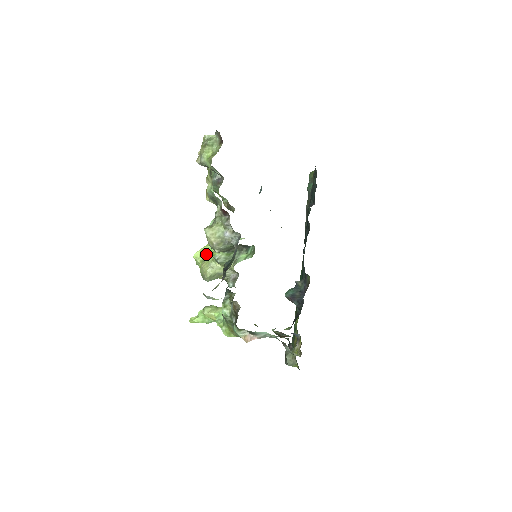
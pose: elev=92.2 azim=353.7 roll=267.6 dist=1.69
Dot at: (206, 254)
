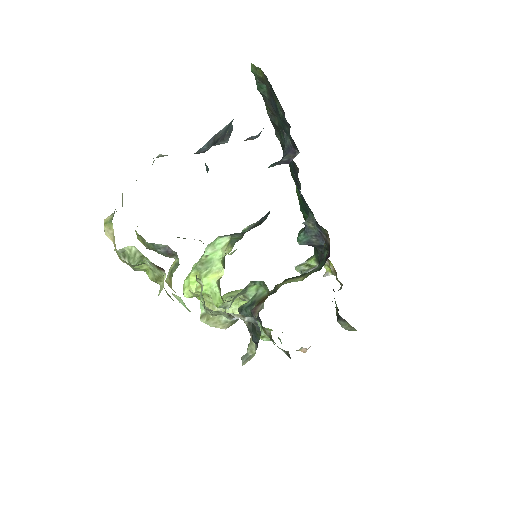
Dot at: occluded
